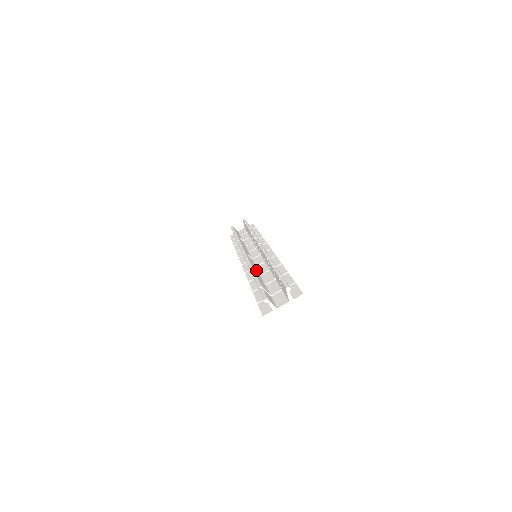
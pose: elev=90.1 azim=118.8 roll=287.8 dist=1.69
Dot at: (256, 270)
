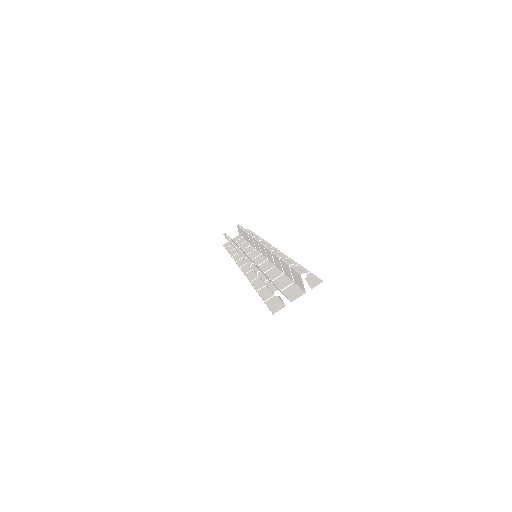
Dot at: occluded
